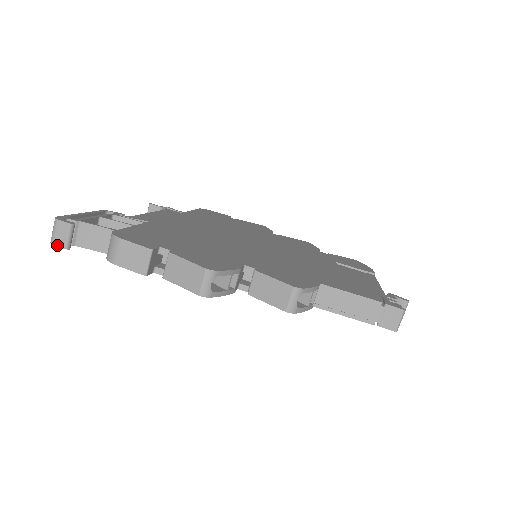
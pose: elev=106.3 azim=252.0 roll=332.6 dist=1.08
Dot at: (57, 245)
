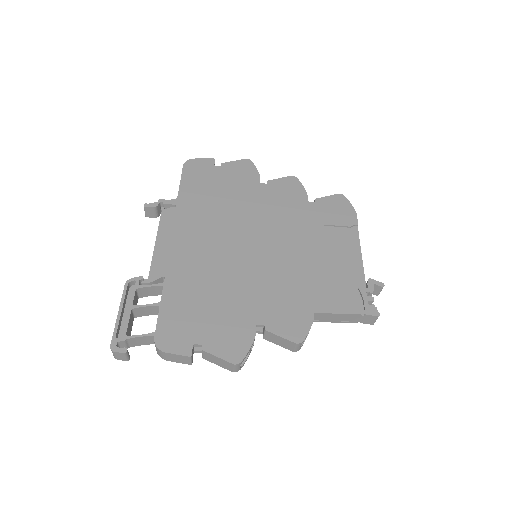
Dot at: occluded
